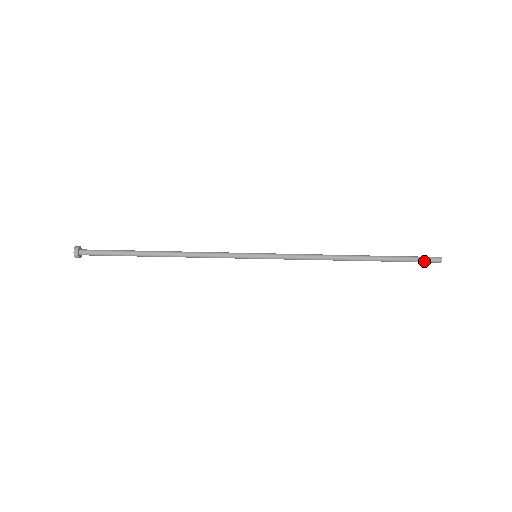
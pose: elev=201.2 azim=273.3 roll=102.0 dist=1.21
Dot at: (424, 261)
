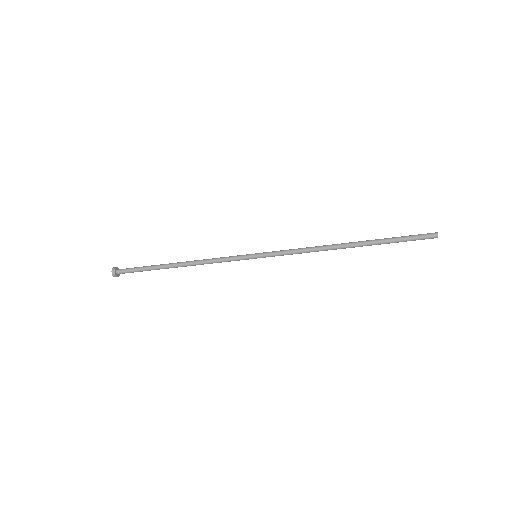
Dot at: (419, 238)
